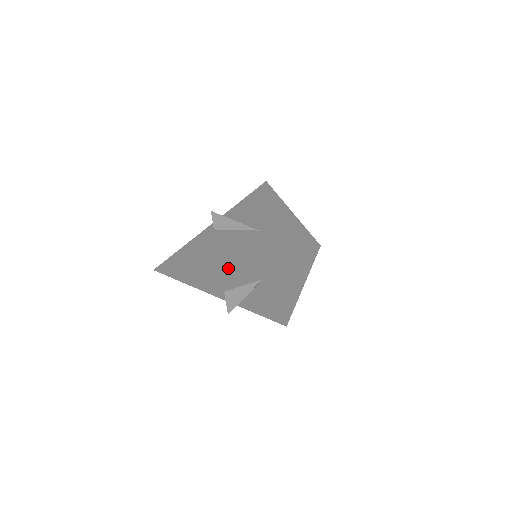
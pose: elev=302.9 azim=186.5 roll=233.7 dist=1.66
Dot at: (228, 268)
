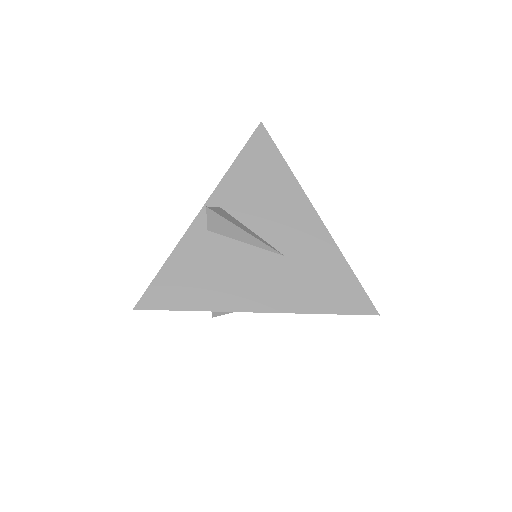
Dot at: occluded
